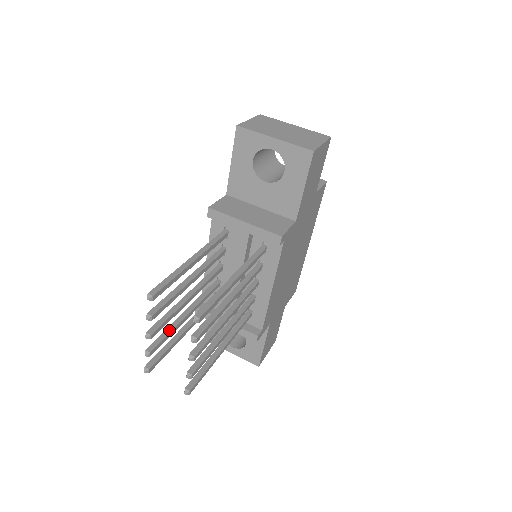
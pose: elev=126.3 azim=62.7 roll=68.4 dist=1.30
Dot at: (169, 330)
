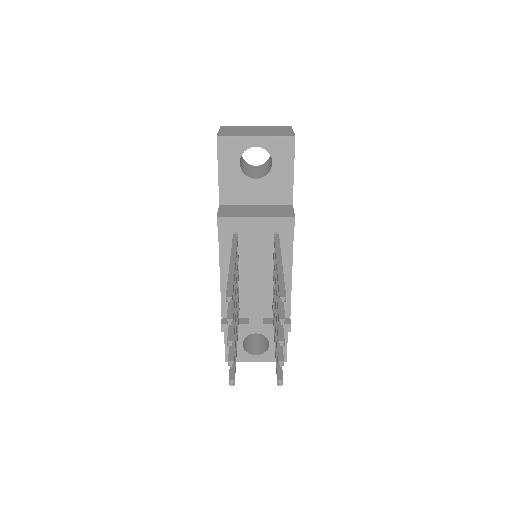
Dot at: occluded
